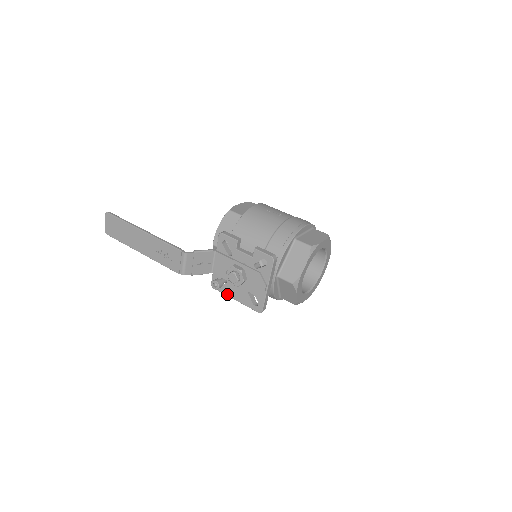
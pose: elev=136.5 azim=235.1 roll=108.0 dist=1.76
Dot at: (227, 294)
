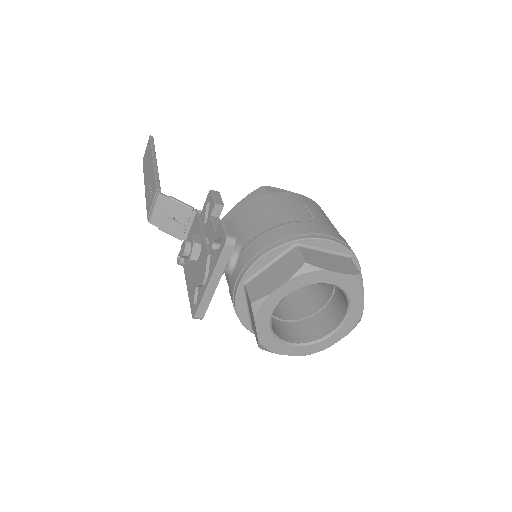
Dot at: (186, 277)
